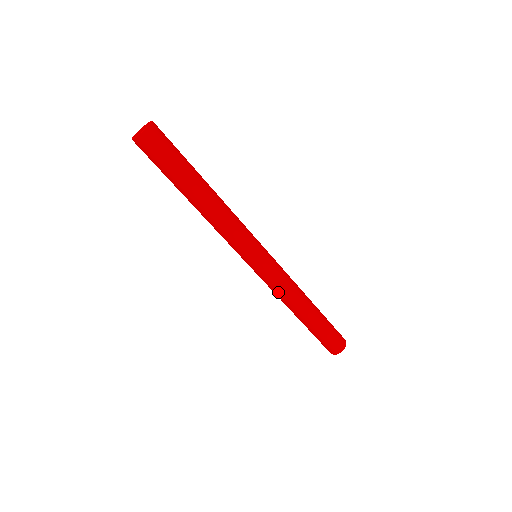
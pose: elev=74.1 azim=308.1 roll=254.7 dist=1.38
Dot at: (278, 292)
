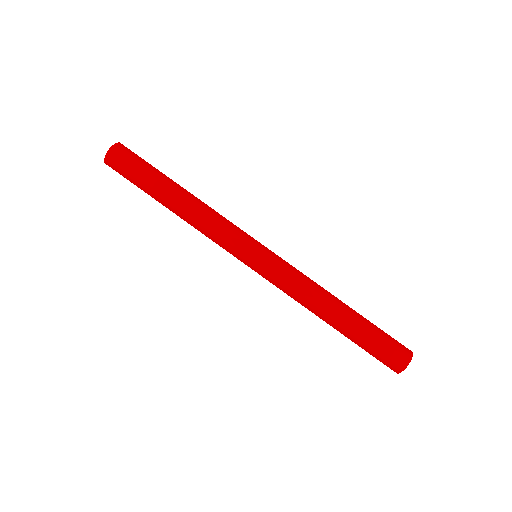
Dot at: (296, 287)
